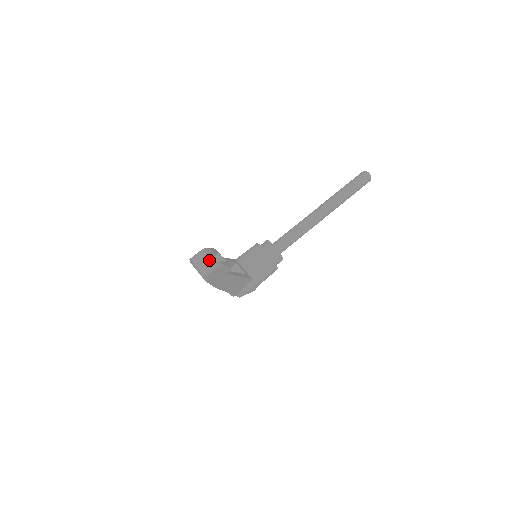
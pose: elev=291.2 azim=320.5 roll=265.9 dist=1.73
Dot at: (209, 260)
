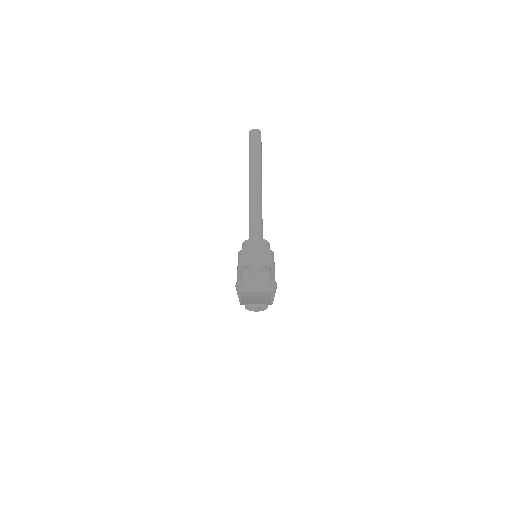
Dot at: (258, 271)
